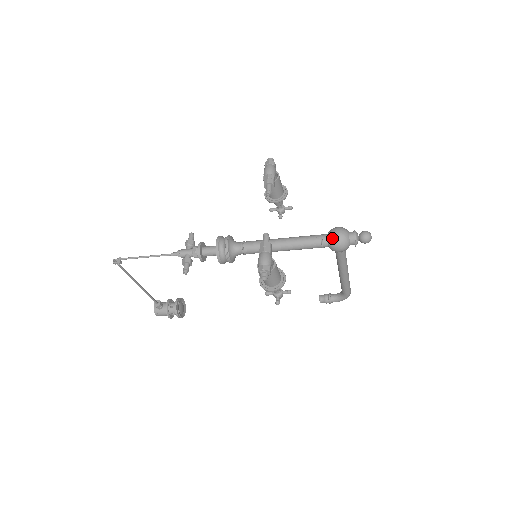
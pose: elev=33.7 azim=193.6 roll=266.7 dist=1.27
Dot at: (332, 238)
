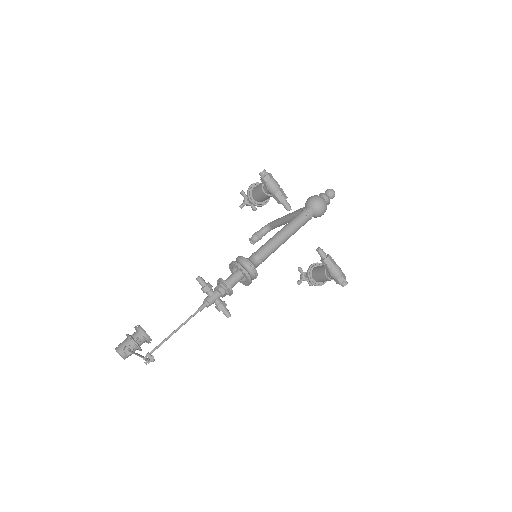
Dot at: (320, 211)
